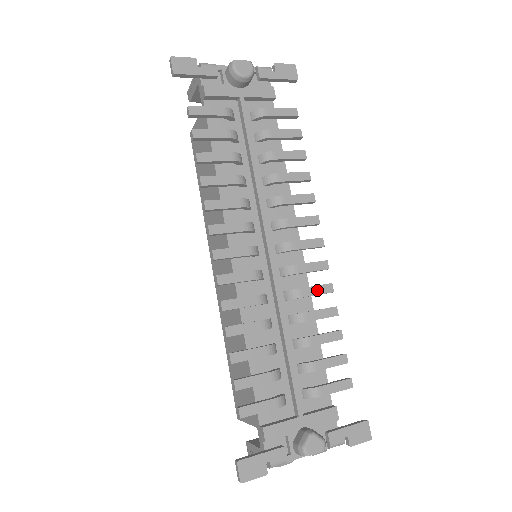
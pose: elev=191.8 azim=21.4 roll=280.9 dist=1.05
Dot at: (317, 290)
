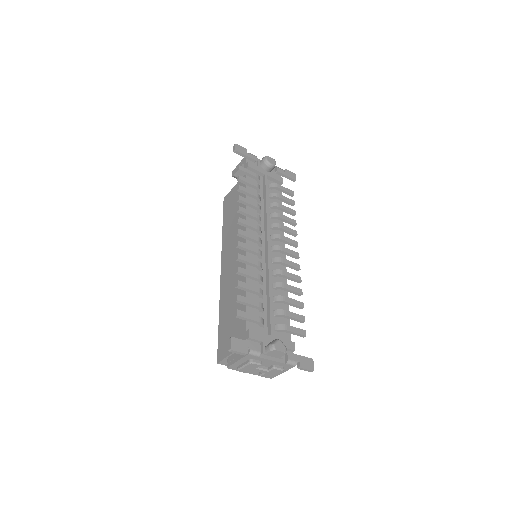
Dot at: (292, 276)
